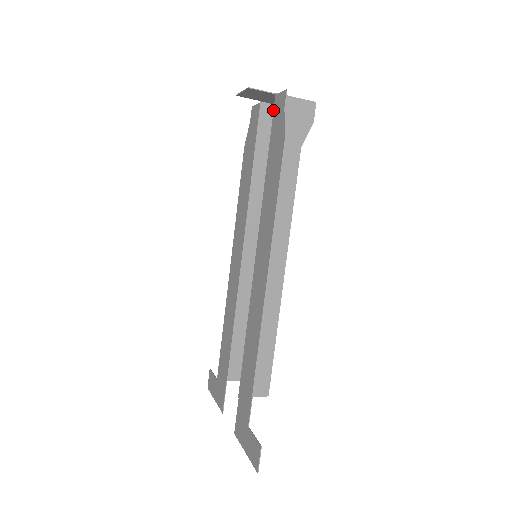
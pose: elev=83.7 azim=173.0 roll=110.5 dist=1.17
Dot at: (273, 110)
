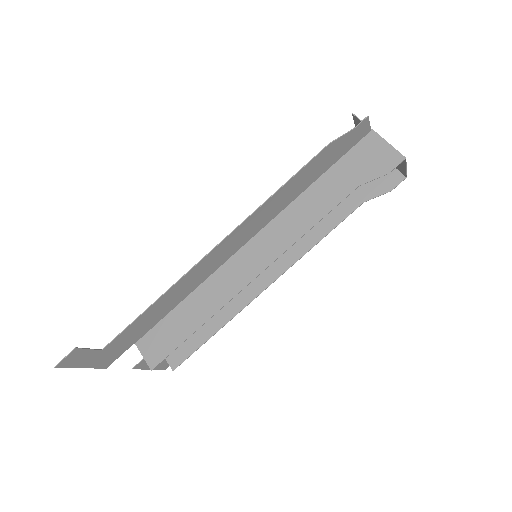
Dot at: occluded
